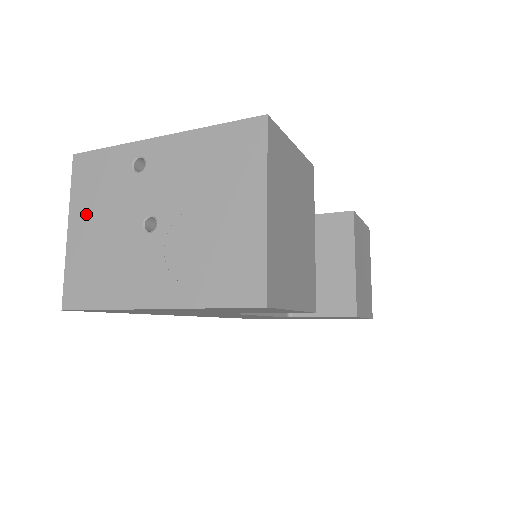
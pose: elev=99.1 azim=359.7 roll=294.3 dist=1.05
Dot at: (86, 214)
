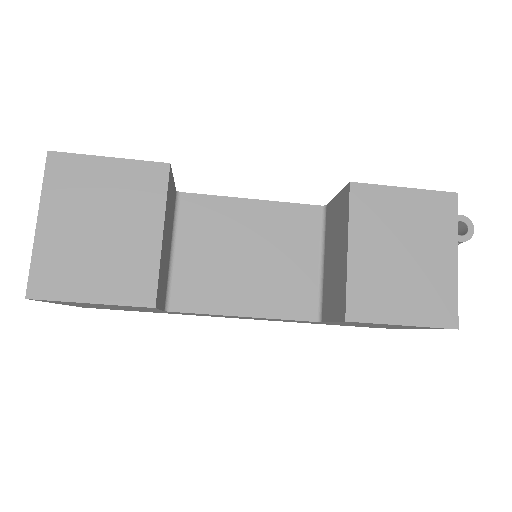
Dot at: occluded
